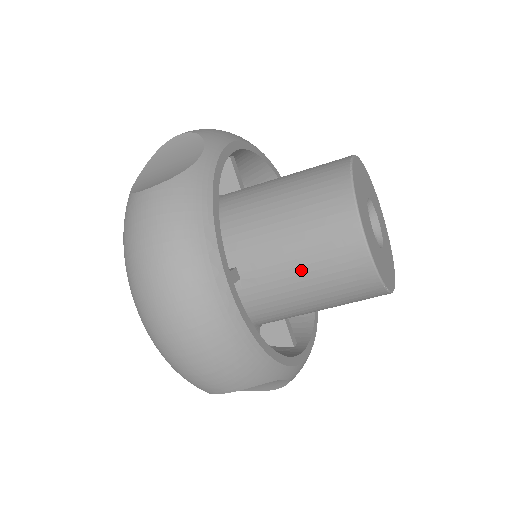
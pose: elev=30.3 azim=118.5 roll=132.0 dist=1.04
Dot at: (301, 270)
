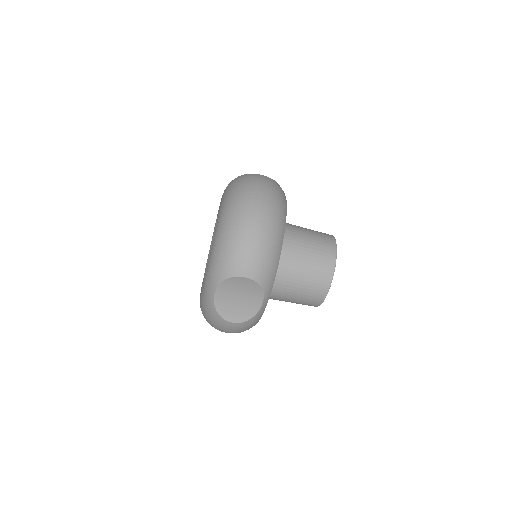
Dot at: (302, 253)
